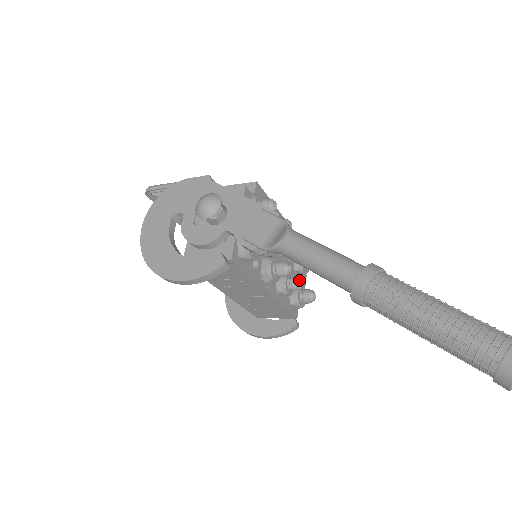
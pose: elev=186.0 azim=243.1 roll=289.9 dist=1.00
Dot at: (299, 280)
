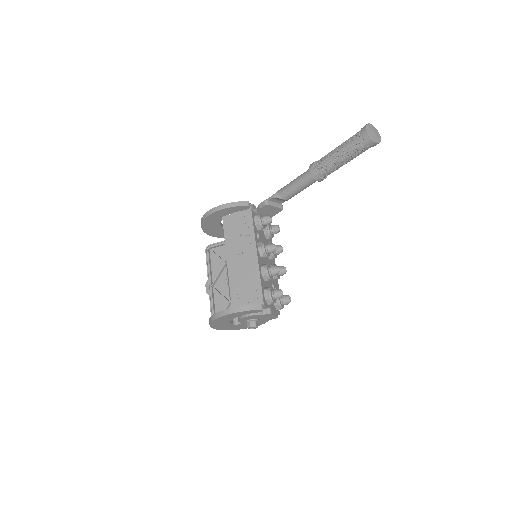
Dot at: (277, 266)
